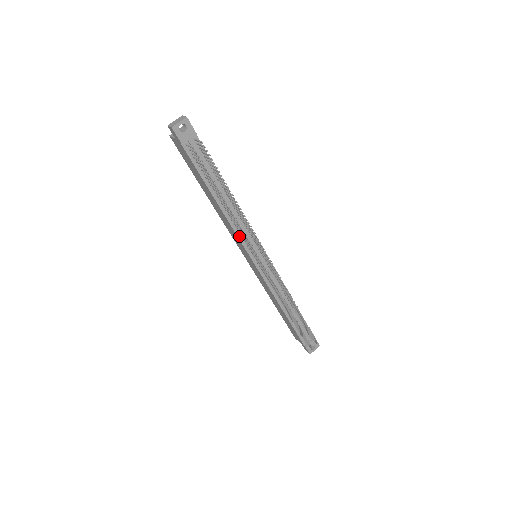
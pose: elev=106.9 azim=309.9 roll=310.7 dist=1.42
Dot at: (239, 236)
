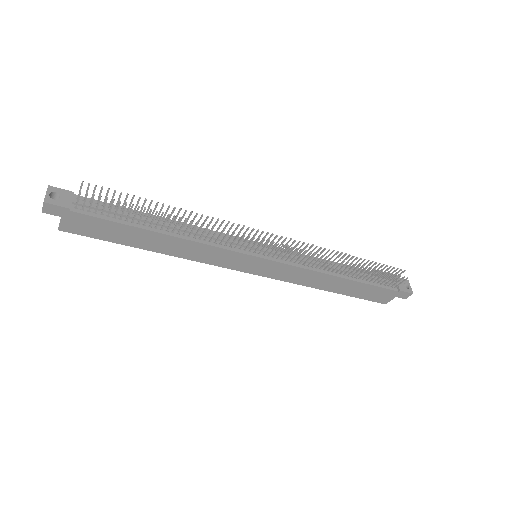
Dot at: (218, 246)
